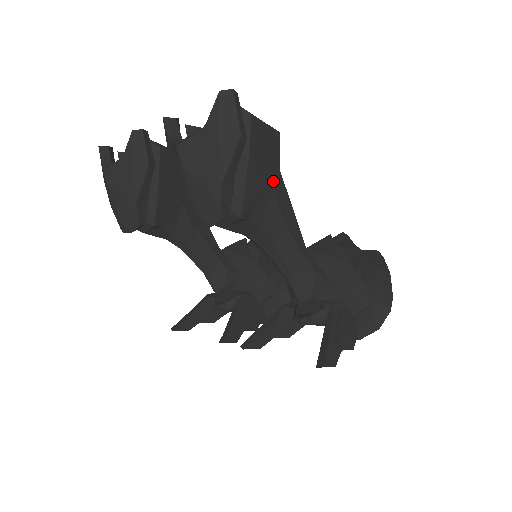
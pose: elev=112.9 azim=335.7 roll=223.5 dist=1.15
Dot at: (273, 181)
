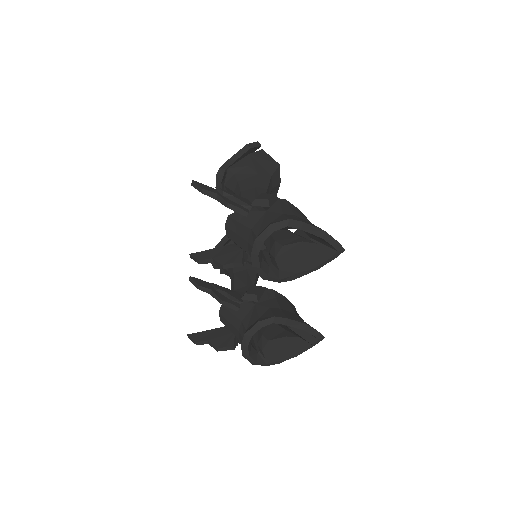
Dot at: (261, 173)
